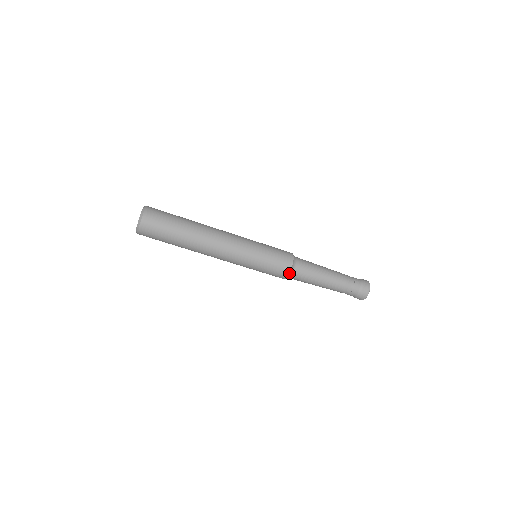
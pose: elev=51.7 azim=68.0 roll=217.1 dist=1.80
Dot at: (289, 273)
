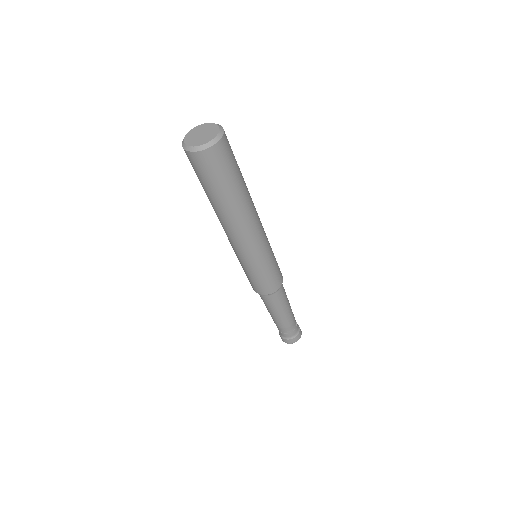
Dot at: (268, 294)
